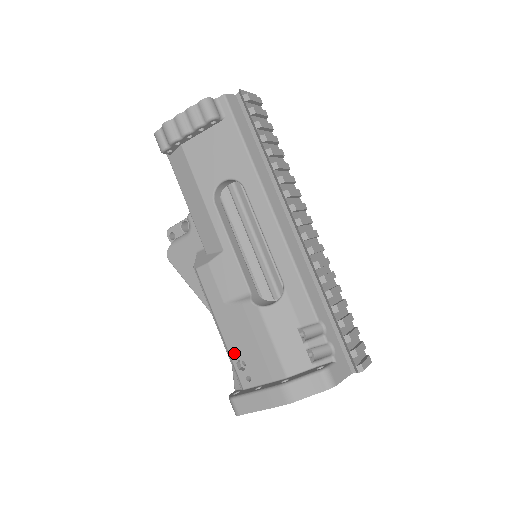
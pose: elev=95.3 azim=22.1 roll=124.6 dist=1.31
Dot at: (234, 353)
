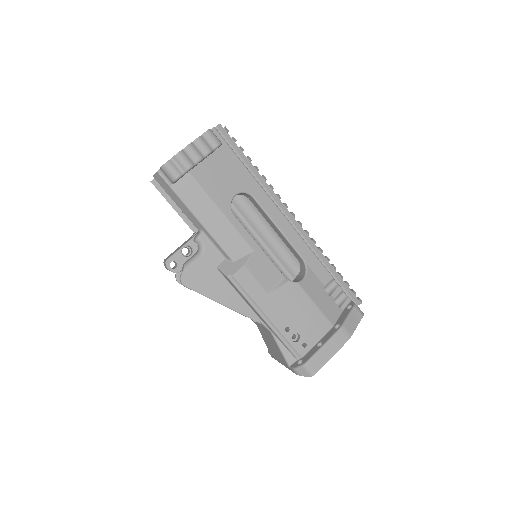
Dot at: (286, 332)
